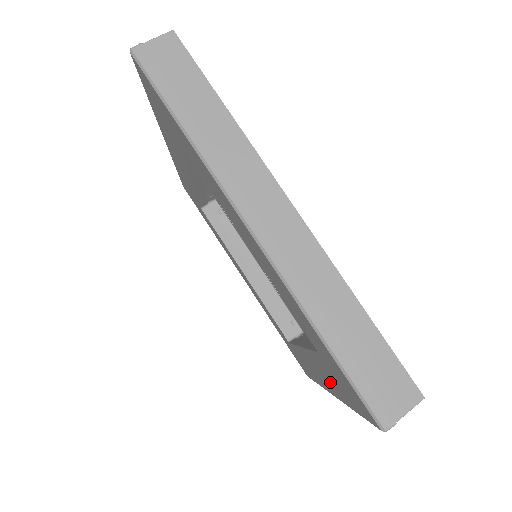
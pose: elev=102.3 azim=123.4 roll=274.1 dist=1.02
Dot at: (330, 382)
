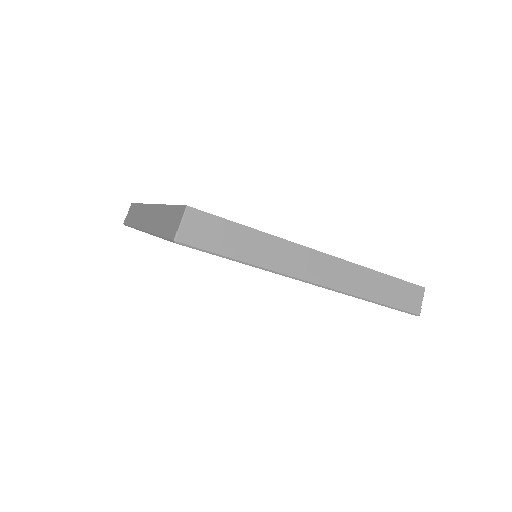
Dot at: occluded
